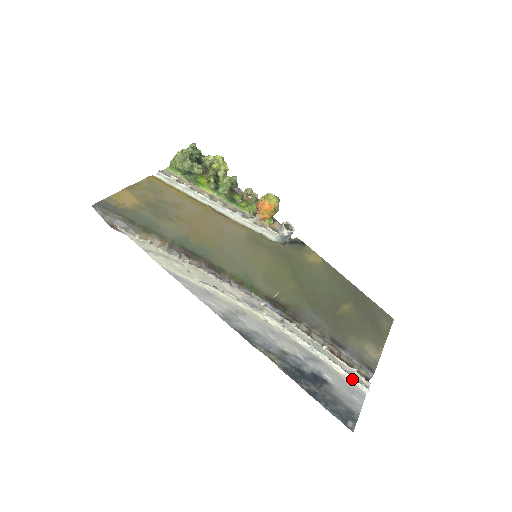
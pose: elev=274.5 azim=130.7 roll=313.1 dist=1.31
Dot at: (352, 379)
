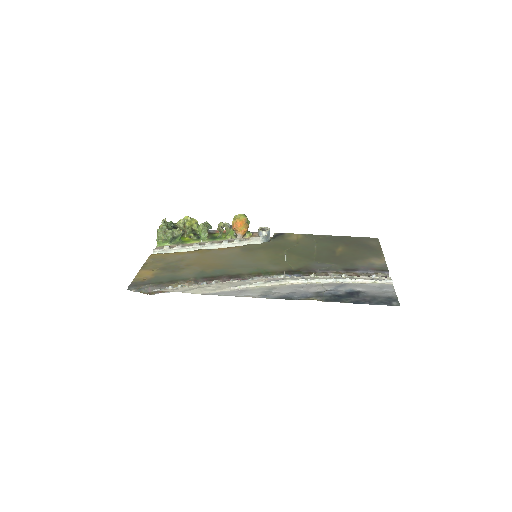
Dot at: (376, 281)
